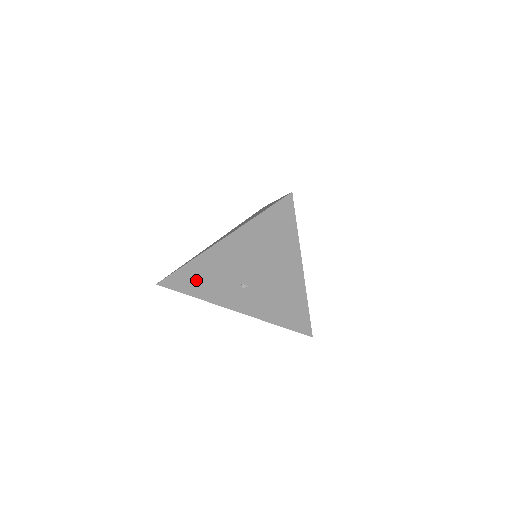
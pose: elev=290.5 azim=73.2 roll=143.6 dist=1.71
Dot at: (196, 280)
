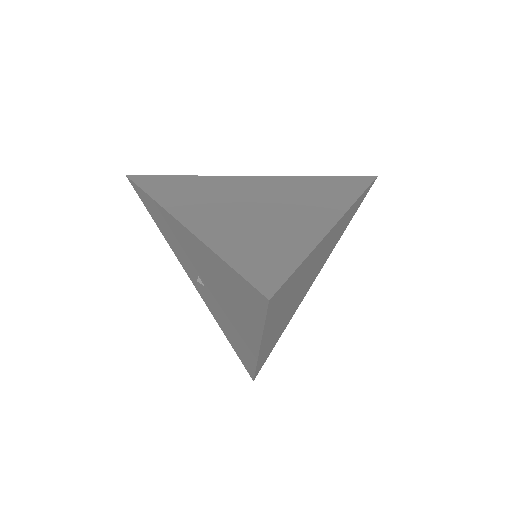
Dot at: (159, 219)
